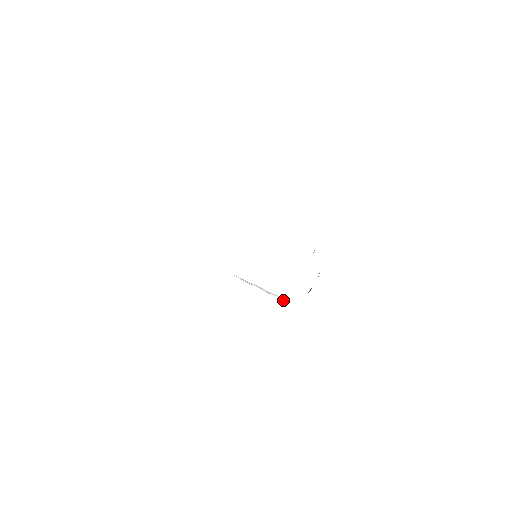
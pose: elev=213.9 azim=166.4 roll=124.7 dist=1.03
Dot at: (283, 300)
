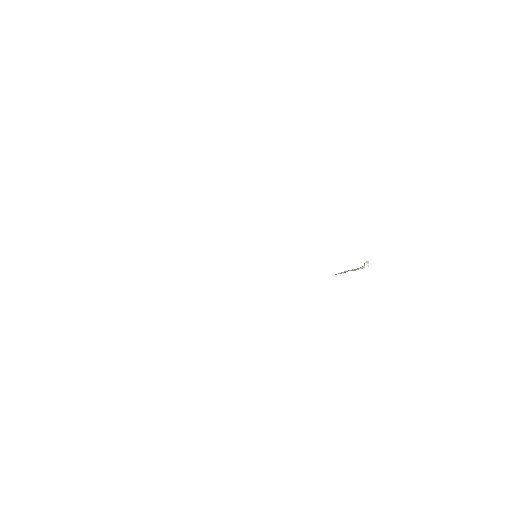
Dot at: occluded
